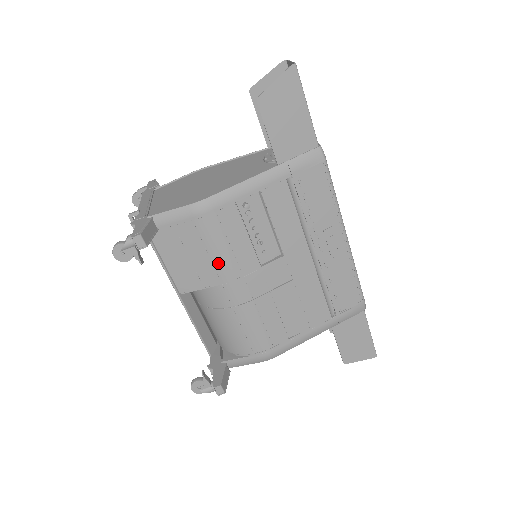
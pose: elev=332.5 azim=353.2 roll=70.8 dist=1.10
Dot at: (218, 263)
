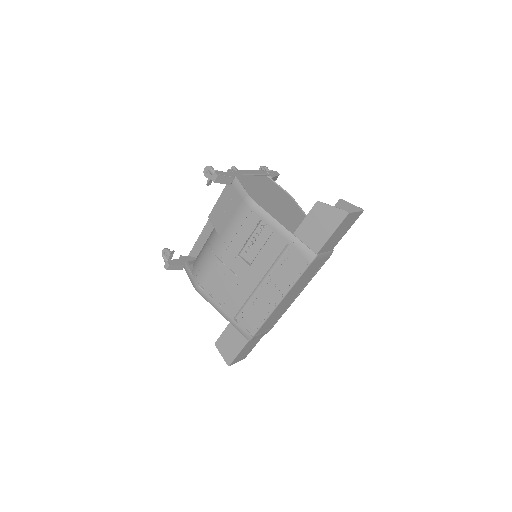
Dot at: (228, 228)
